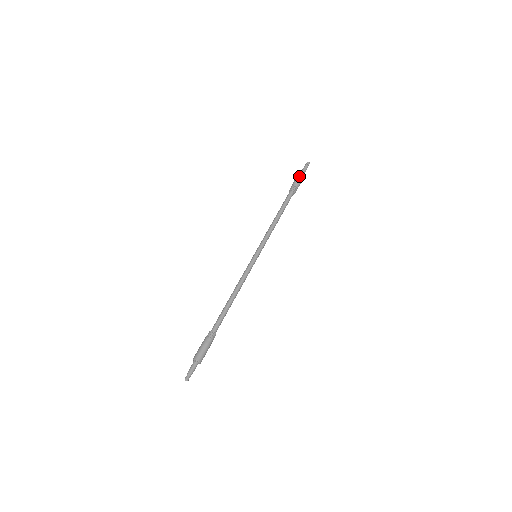
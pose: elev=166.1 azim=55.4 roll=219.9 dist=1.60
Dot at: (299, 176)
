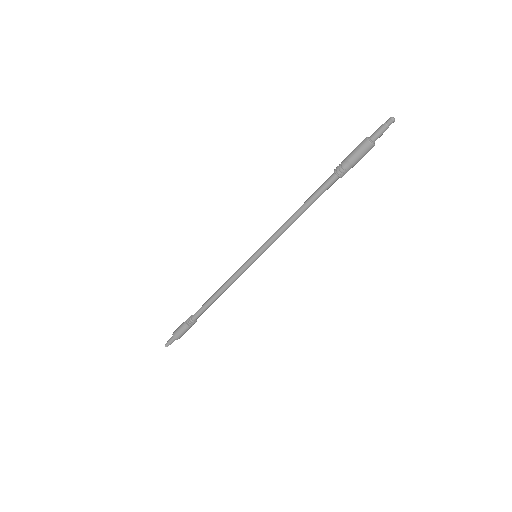
Dot at: (358, 149)
